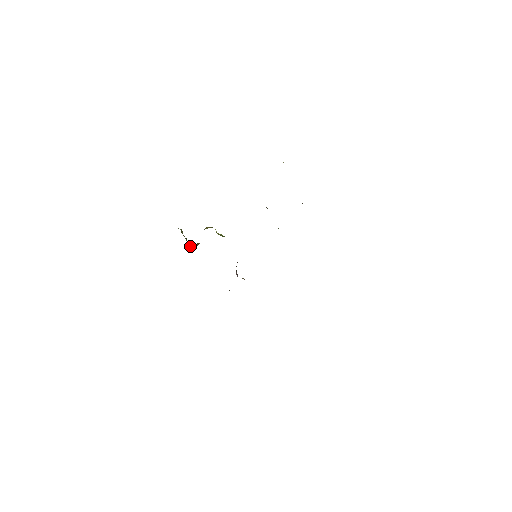
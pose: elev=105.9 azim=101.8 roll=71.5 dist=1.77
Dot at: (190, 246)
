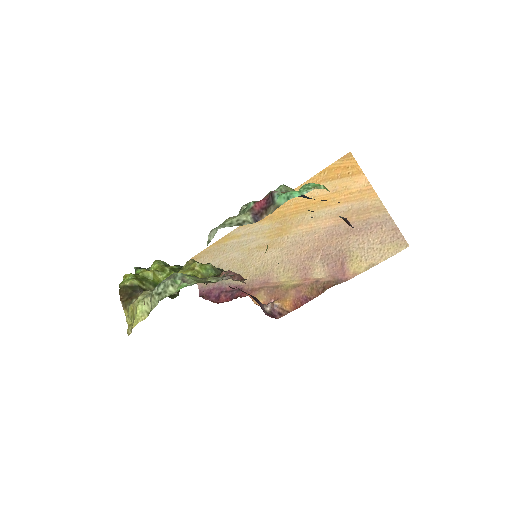
Dot at: occluded
